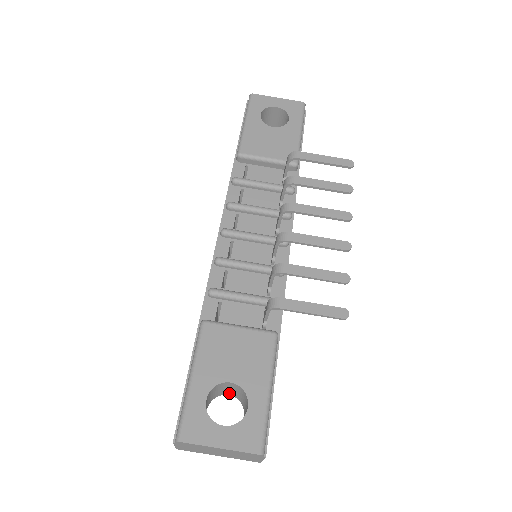
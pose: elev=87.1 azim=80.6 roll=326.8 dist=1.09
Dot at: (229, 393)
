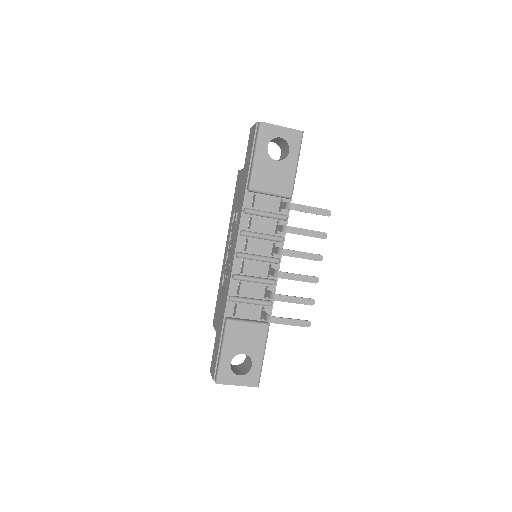
Dot at: occluded
